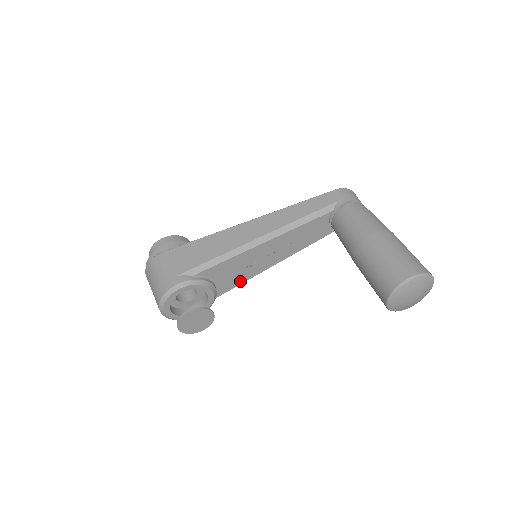
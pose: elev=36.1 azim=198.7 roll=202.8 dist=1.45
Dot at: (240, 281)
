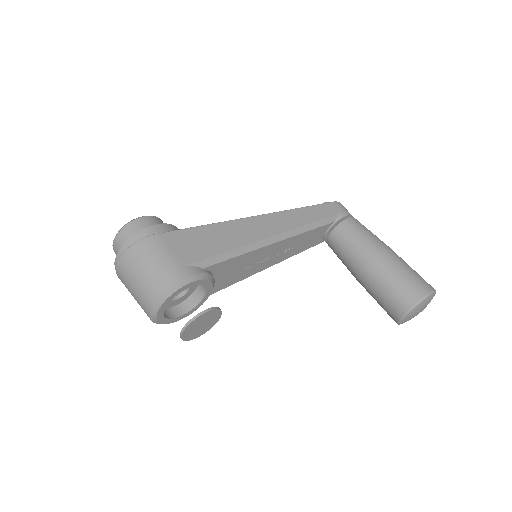
Dot at: (231, 282)
